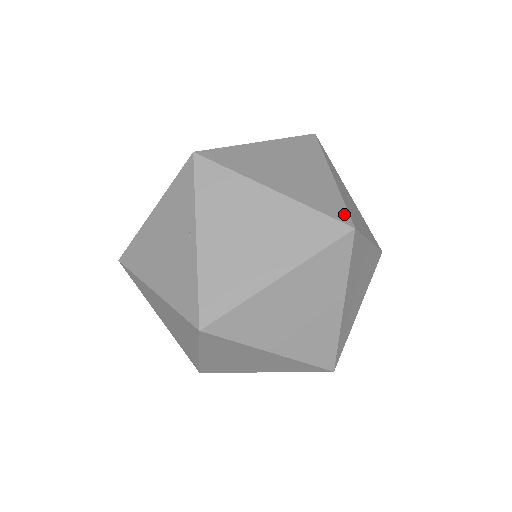
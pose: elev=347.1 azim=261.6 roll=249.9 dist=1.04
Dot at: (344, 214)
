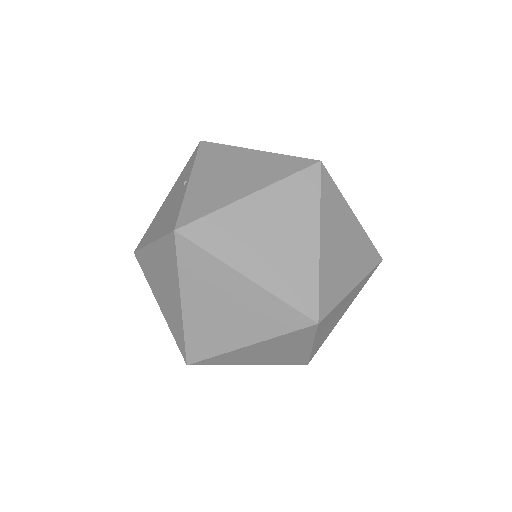
Dot at: occluded
